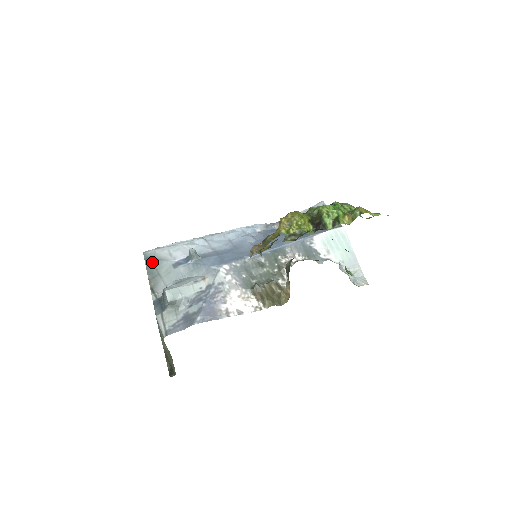
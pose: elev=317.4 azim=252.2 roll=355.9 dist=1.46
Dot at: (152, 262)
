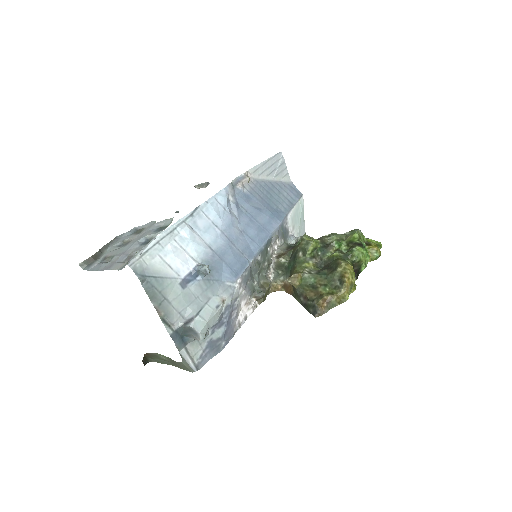
Dot at: (151, 282)
